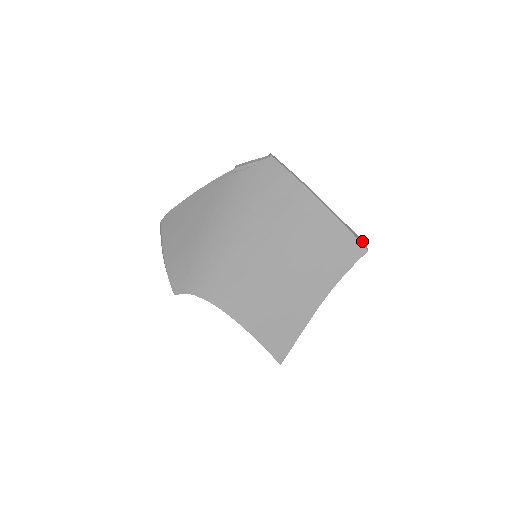
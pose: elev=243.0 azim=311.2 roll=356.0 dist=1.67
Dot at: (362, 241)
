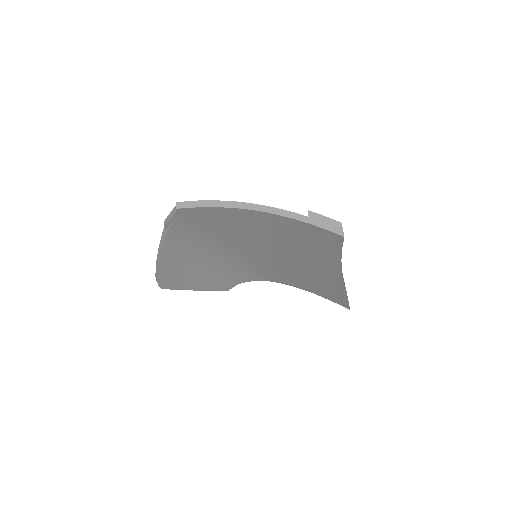
Dot at: (335, 223)
